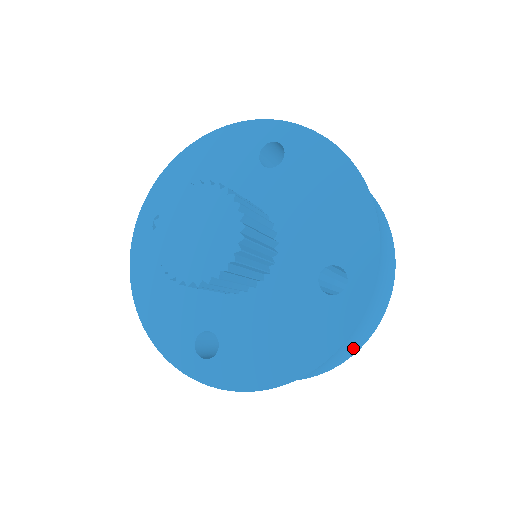
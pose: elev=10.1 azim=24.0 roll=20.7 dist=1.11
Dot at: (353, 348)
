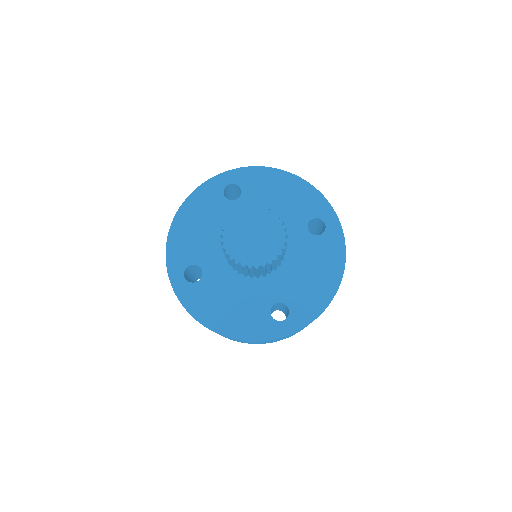
Dot at: (250, 342)
